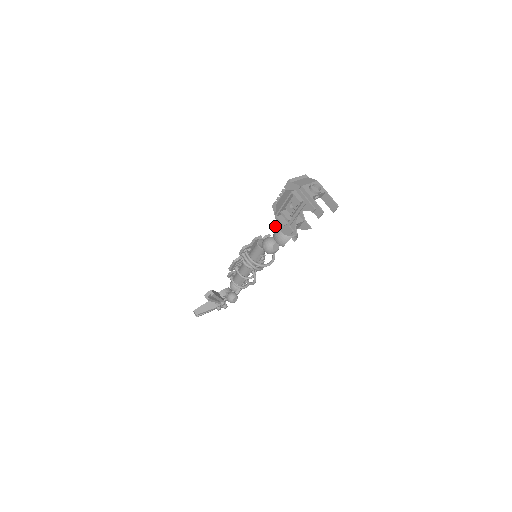
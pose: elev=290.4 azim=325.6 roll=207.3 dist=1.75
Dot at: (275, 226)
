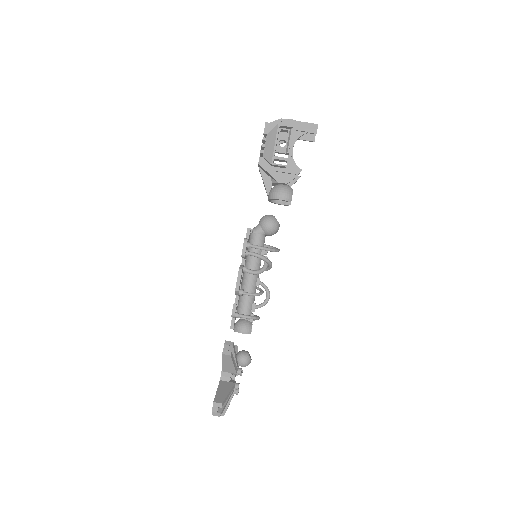
Dot at: occluded
